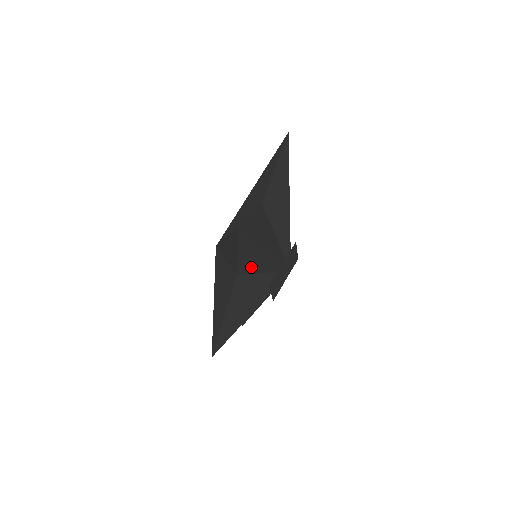
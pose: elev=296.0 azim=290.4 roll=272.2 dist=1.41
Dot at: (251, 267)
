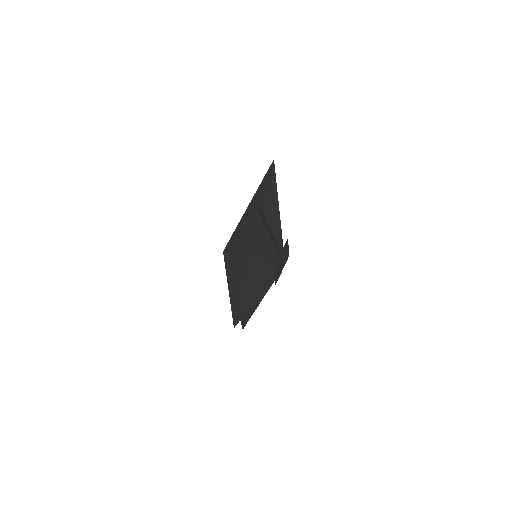
Dot at: (259, 253)
